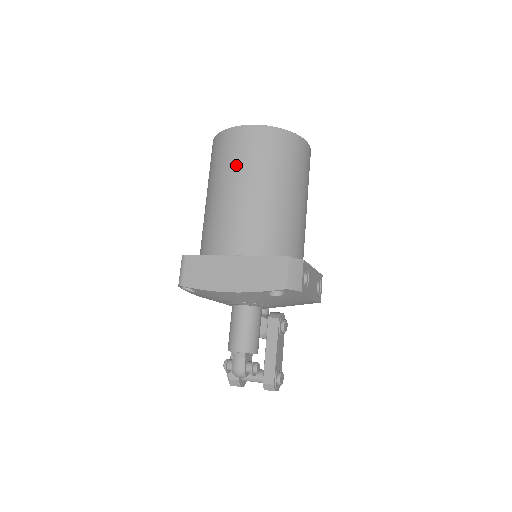
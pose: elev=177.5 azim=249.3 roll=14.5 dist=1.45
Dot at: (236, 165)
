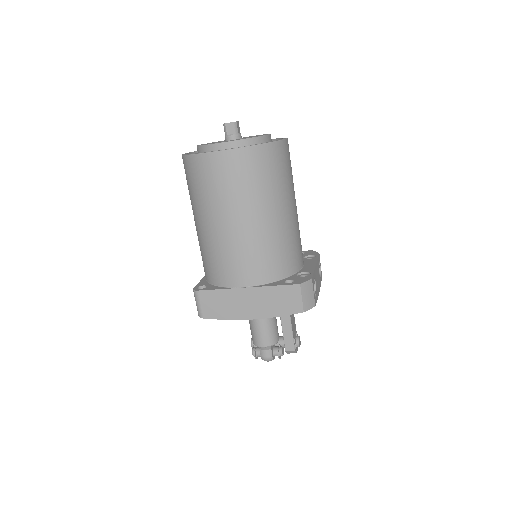
Dot at: (223, 197)
